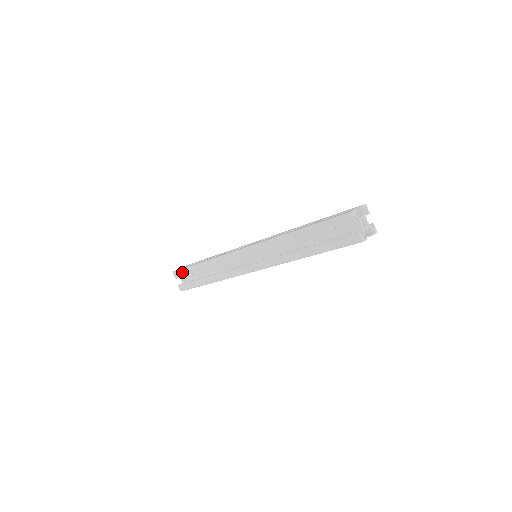
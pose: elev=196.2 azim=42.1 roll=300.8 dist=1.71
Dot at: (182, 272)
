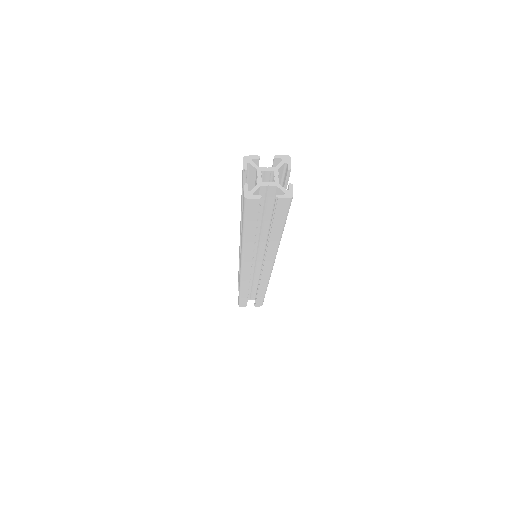
Dot at: occluded
